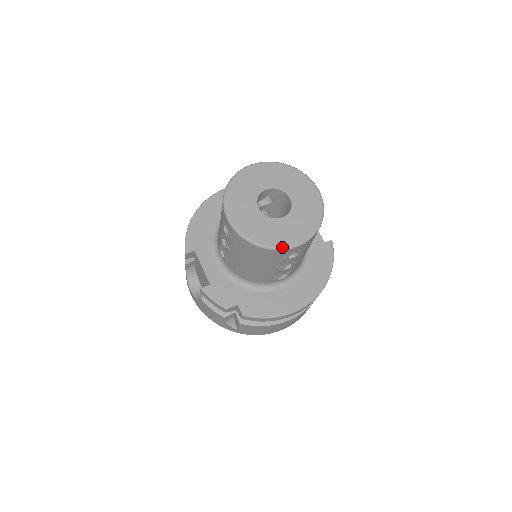
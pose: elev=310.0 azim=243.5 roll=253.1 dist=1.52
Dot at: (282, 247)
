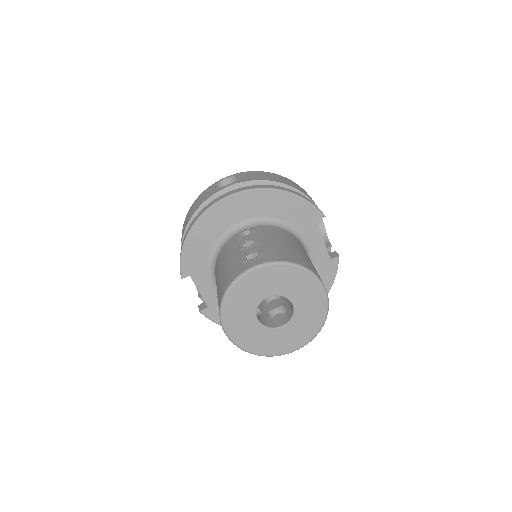
Dot at: (277, 355)
